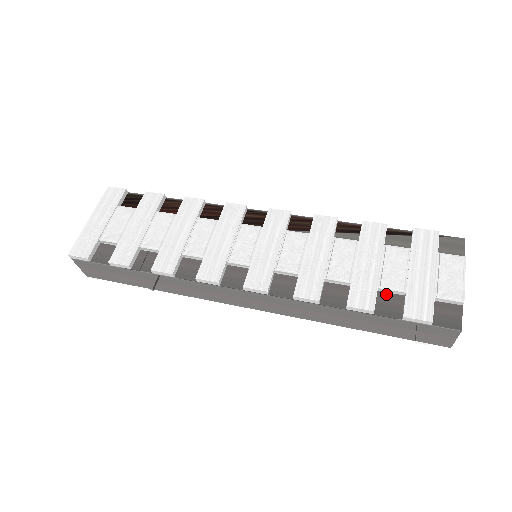
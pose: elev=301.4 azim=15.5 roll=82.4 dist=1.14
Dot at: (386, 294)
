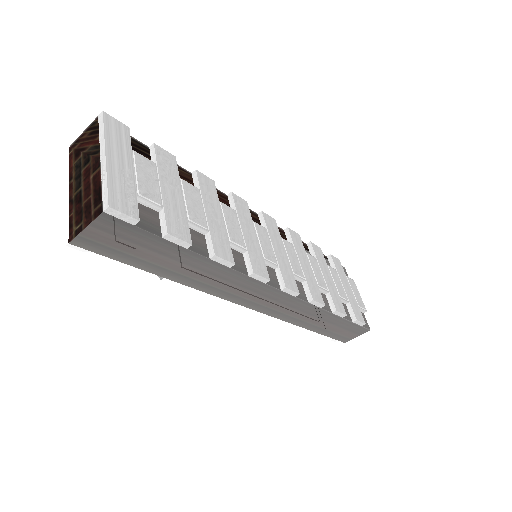
Dot at: occluded
